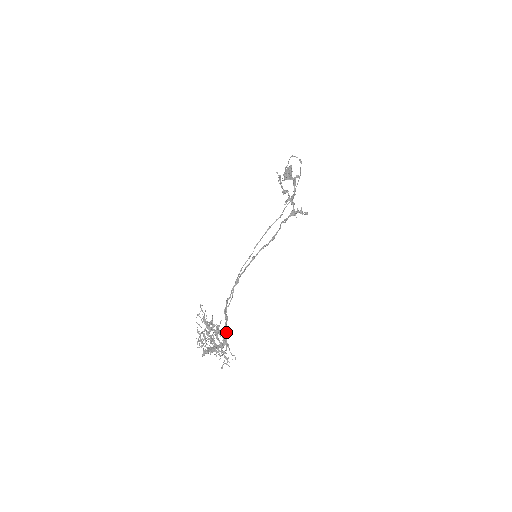
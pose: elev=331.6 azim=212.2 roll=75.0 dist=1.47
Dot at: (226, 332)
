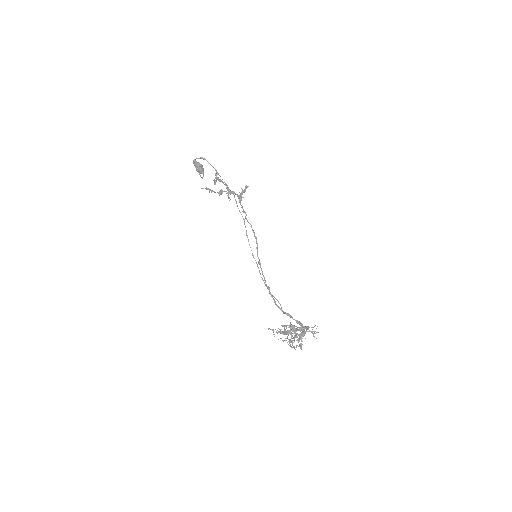
Dot at: (297, 321)
